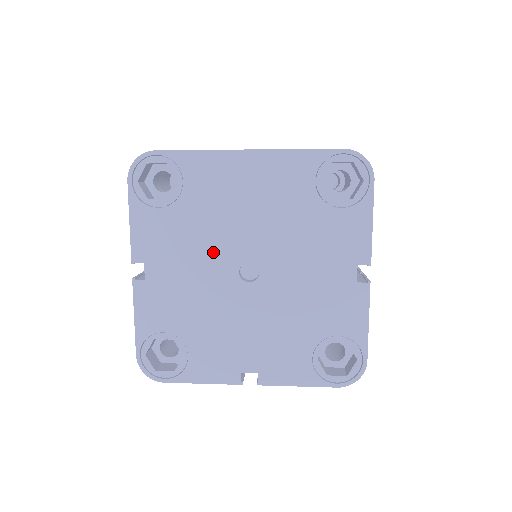
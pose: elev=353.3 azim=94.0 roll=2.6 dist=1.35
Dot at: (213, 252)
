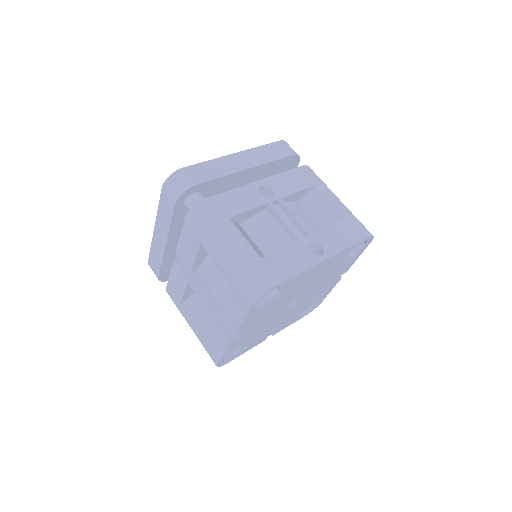
Dot at: (281, 307)
